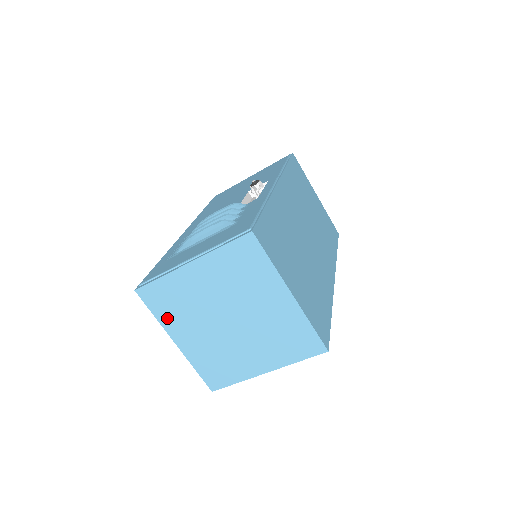
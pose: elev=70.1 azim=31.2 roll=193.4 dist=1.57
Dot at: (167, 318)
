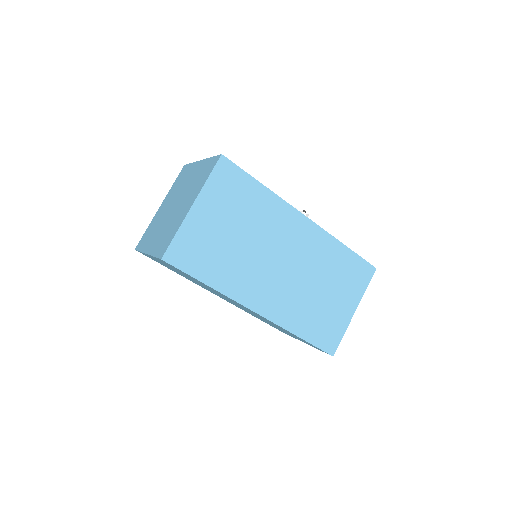
Dot at: (172, 189)
